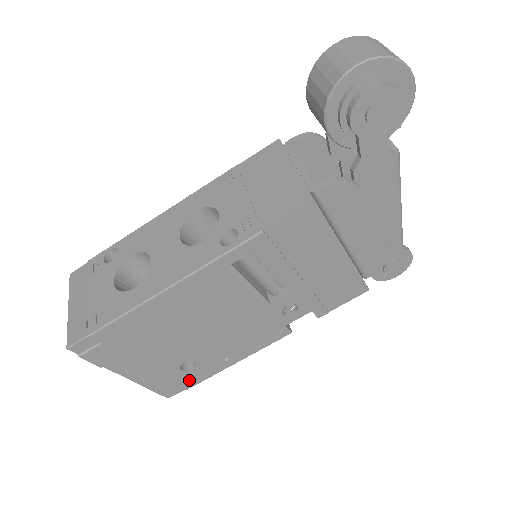
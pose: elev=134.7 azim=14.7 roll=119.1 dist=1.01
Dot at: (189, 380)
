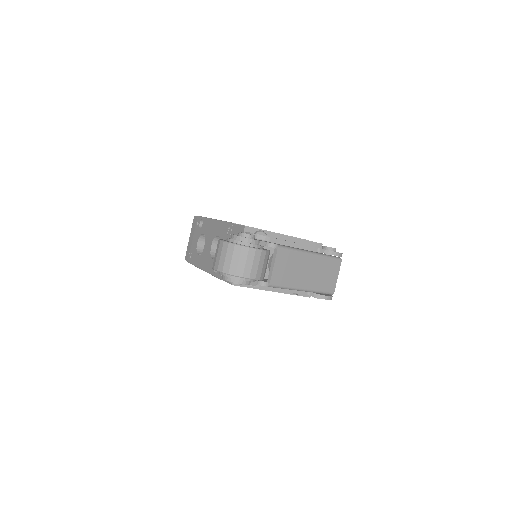
Dot at: occluded
